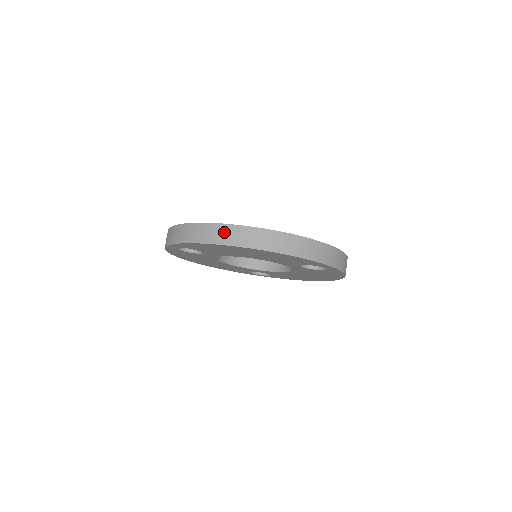
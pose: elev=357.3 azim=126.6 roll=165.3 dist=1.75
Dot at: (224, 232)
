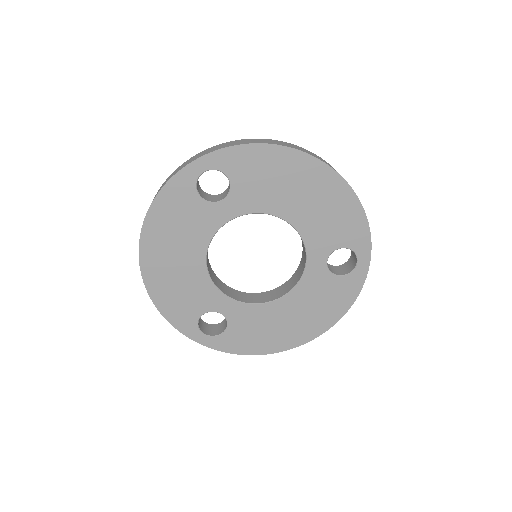
Dot at: (301, 148)
